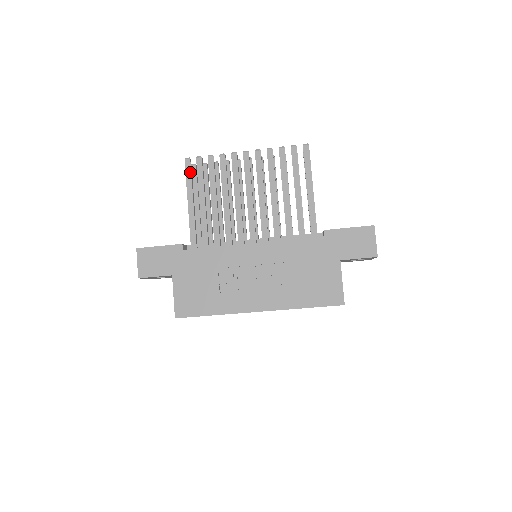
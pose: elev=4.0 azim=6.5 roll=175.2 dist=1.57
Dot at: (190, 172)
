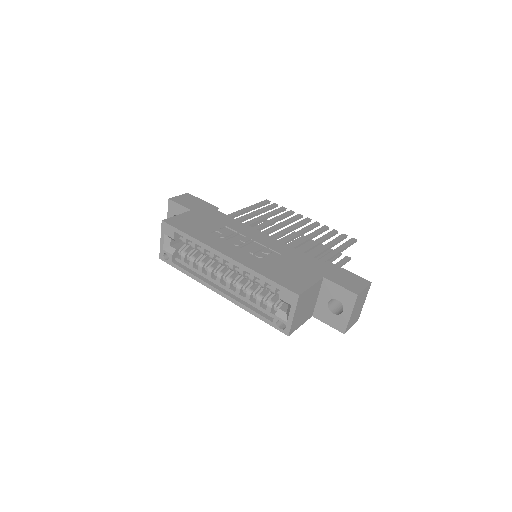
Dot at: (263, 203)
